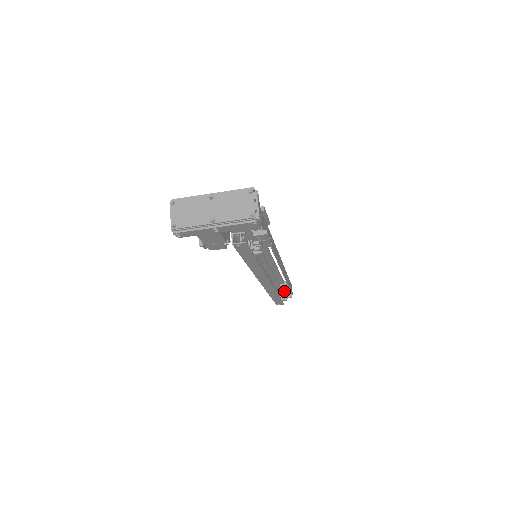
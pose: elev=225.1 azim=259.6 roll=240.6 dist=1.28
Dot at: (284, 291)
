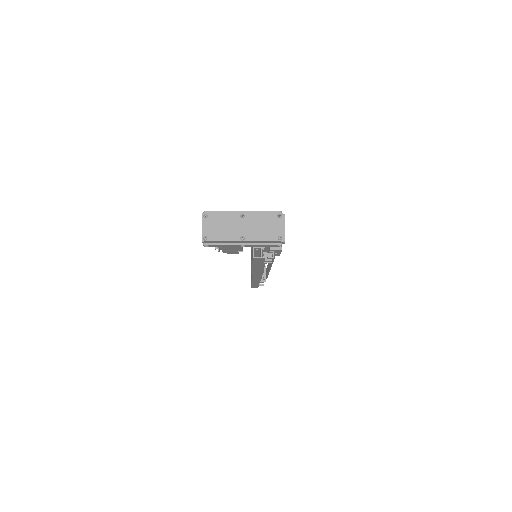
Dot at: occluded
